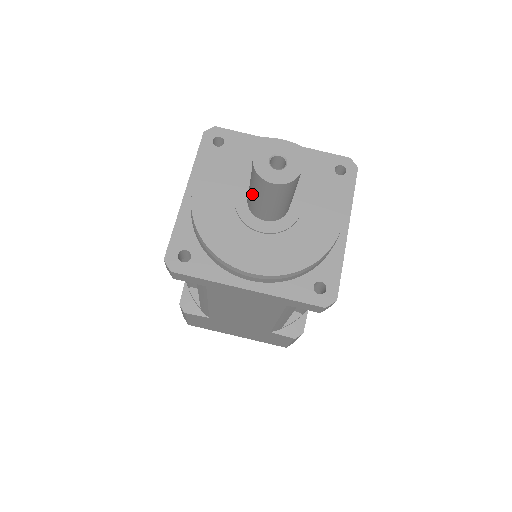
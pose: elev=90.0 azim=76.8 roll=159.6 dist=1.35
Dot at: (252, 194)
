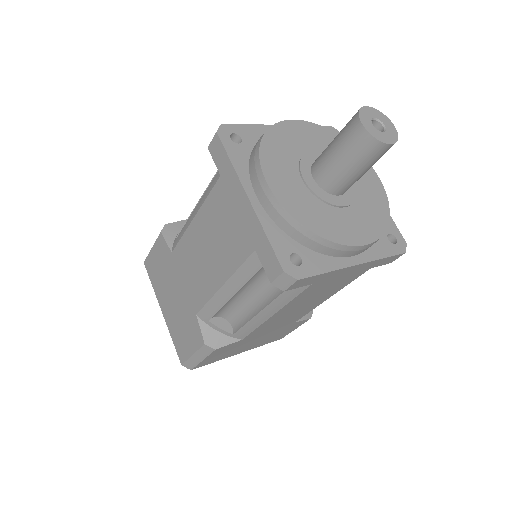
Dot at: (332, 142)
